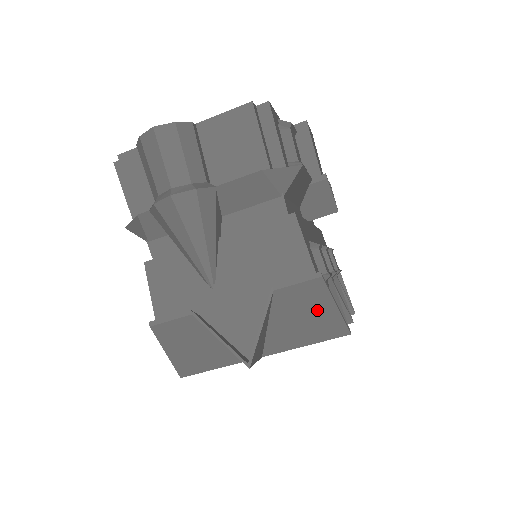
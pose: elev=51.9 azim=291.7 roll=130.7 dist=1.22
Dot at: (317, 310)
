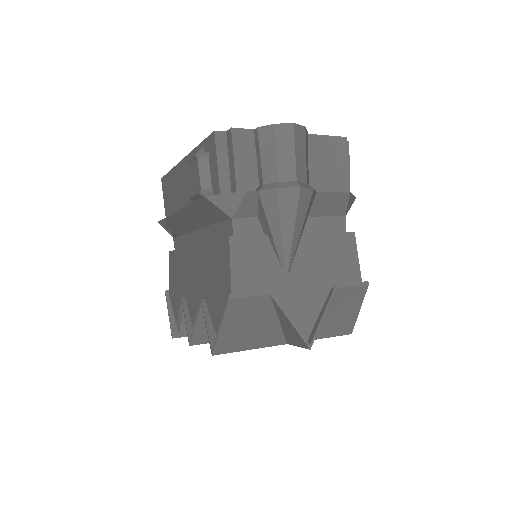
Dot at: (348, 310)
